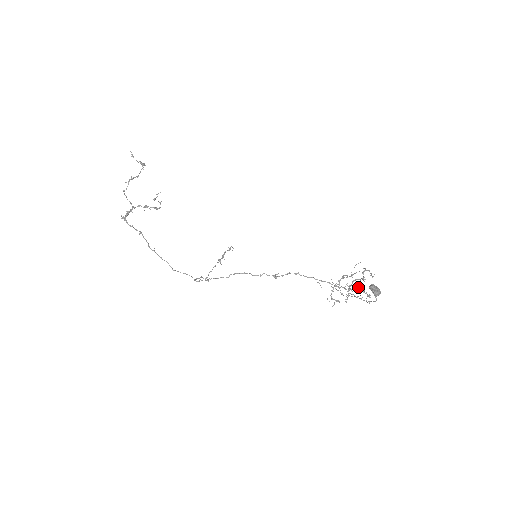
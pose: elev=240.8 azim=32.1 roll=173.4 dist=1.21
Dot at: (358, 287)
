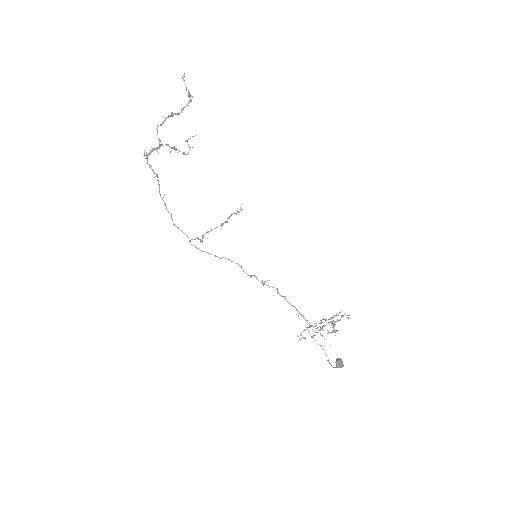
Dot at: occluded
